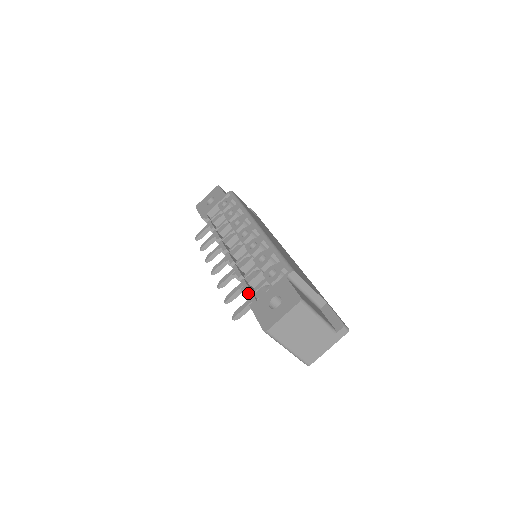
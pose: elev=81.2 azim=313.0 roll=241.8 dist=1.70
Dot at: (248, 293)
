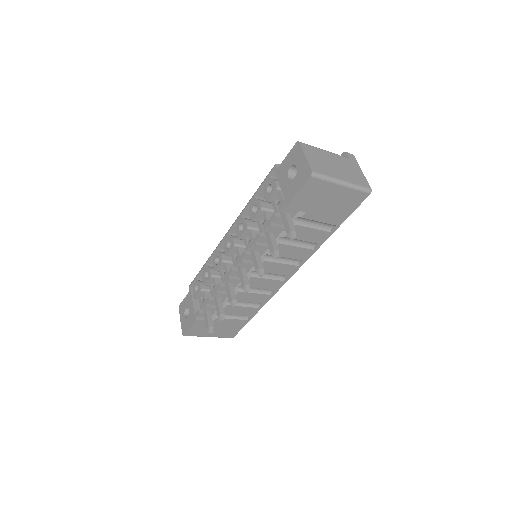
Dot at: (276, 216)
